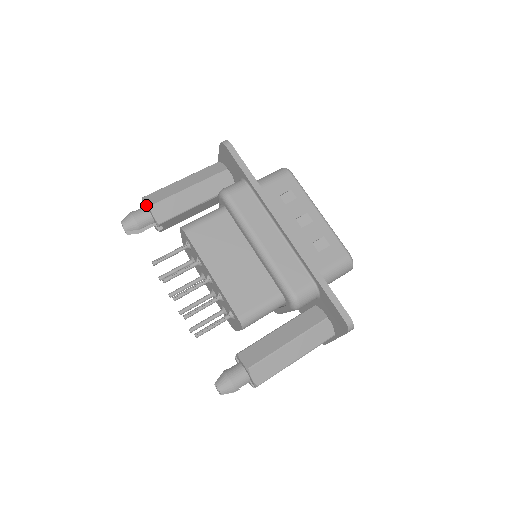
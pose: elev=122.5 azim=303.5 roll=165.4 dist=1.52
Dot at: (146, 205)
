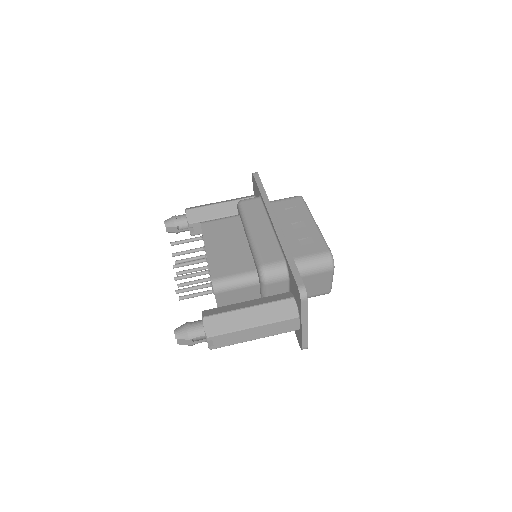
Dot at: occluded
